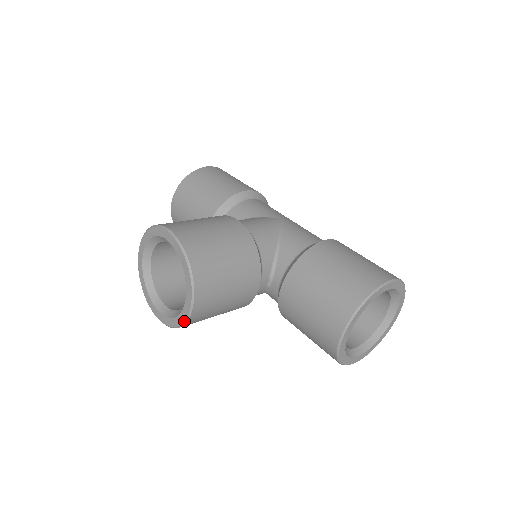
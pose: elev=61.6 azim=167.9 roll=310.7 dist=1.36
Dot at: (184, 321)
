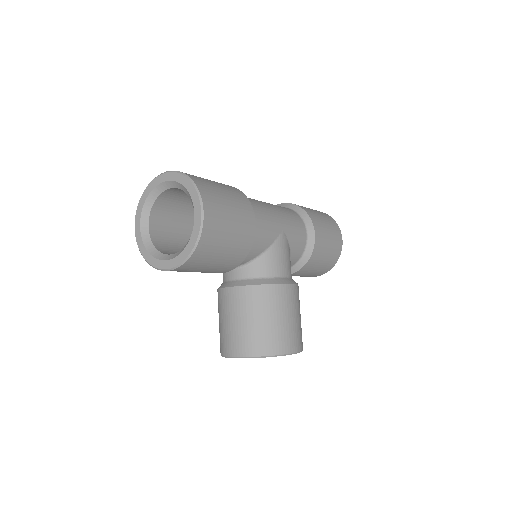
Dot at: occluded
